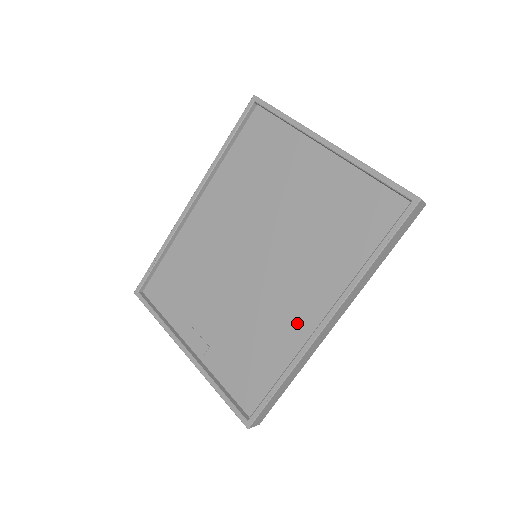
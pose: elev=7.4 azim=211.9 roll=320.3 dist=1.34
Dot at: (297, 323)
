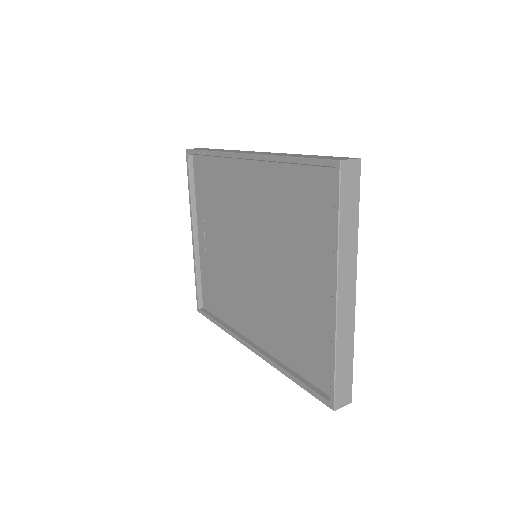
Dot at: (244, 321)
